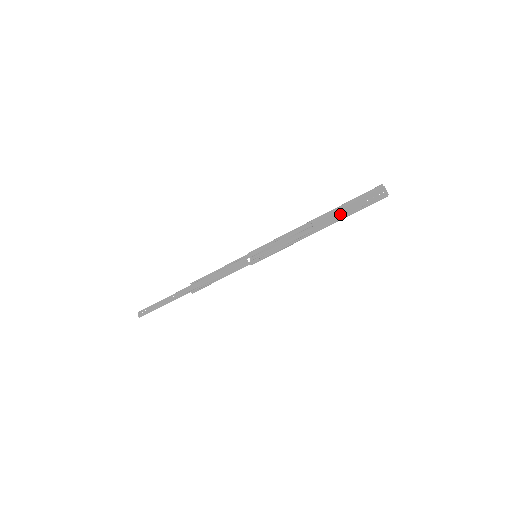
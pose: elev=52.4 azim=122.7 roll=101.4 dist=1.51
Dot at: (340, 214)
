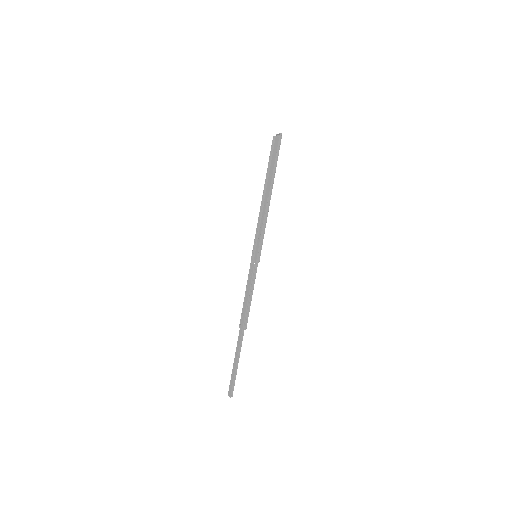
Dot at: (271, 174)
